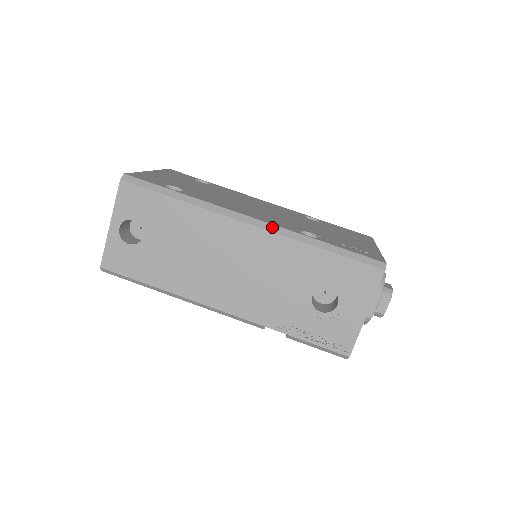
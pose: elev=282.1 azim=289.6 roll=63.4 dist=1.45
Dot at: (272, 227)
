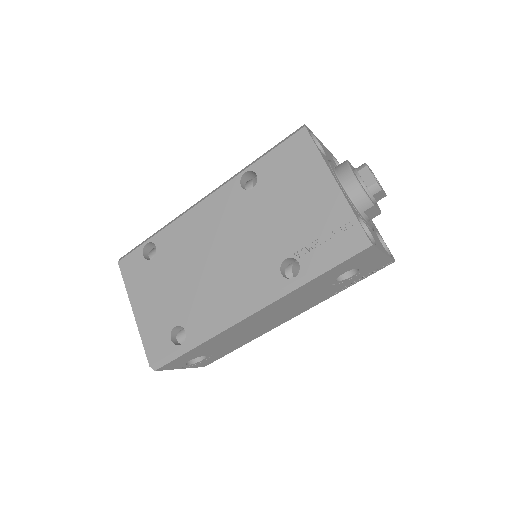
Dot at: (266, 302)
